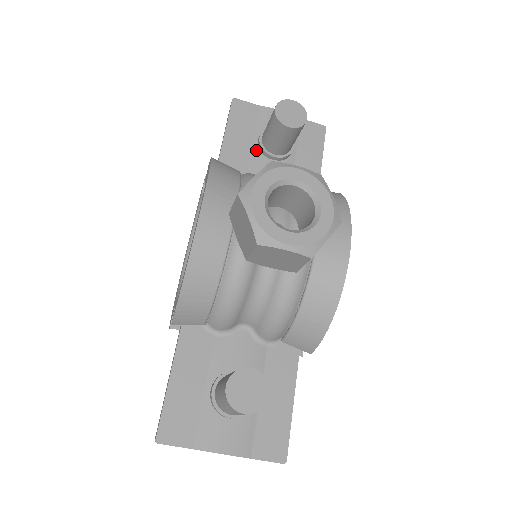
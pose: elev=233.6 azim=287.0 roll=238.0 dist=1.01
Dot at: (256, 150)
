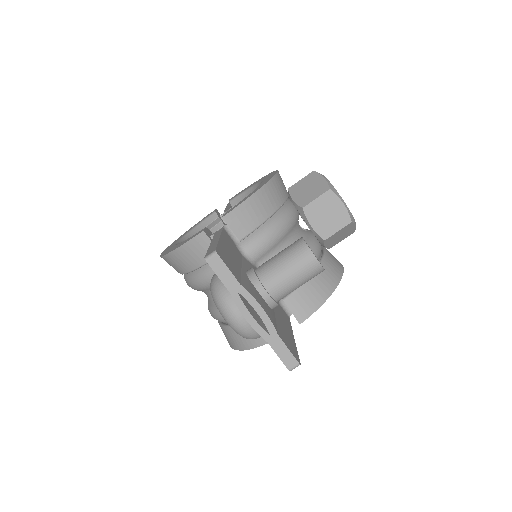
Dot at: occluded
